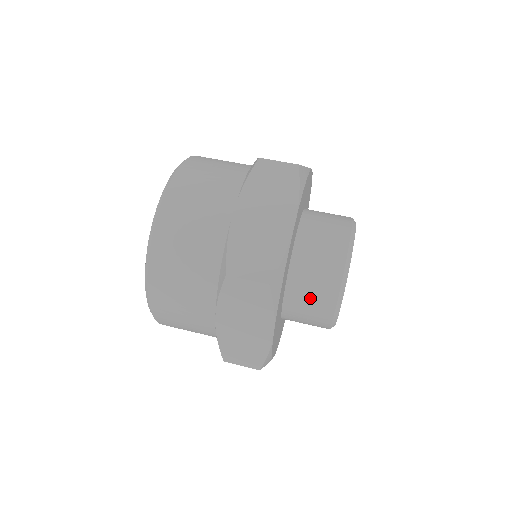
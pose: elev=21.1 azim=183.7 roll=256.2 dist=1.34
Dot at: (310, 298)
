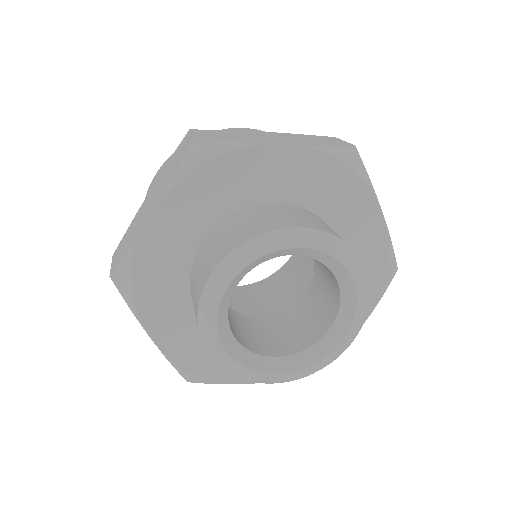
Dot at: occluded
